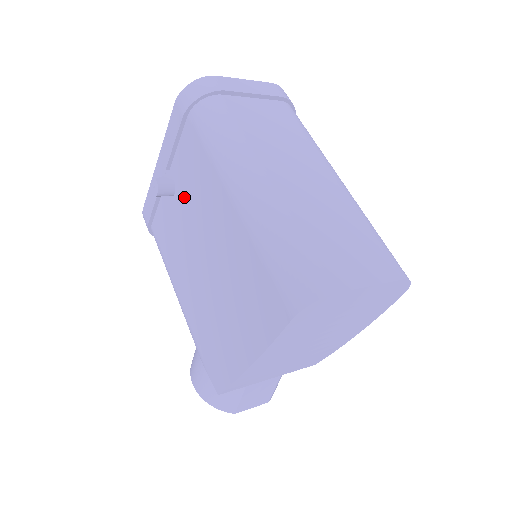
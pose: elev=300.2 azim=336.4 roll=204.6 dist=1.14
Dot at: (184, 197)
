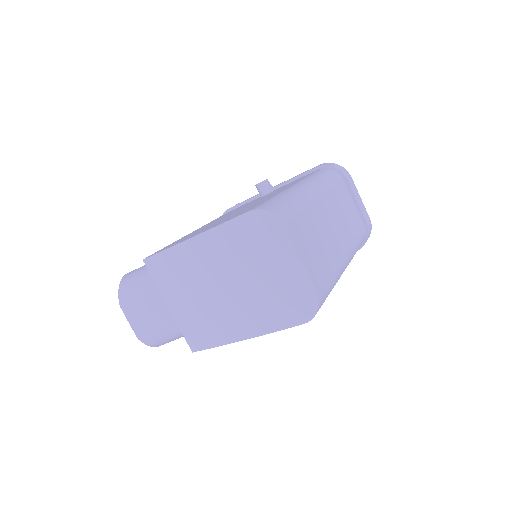
Dot at: occluded
